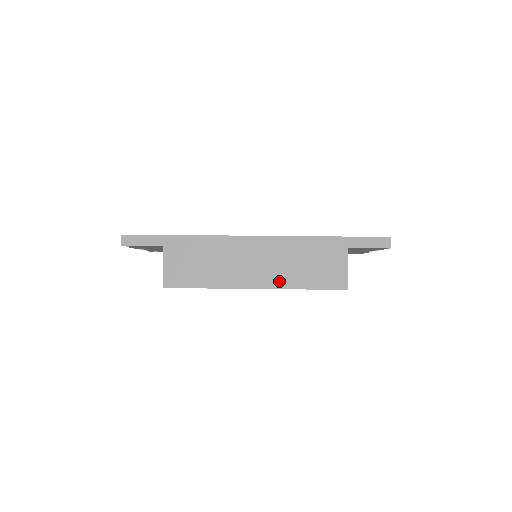
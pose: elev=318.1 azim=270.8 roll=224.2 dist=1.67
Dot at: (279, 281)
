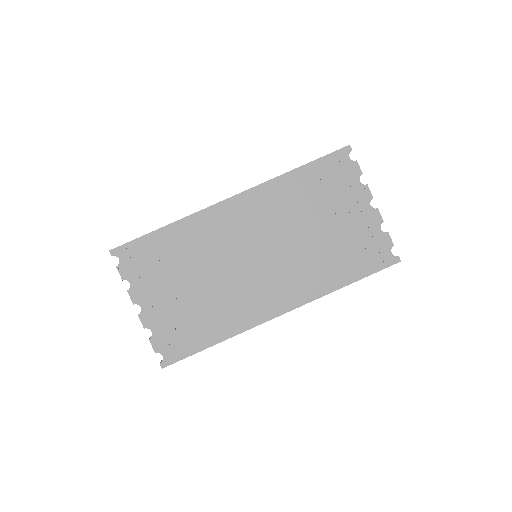
Dot at: occluded
